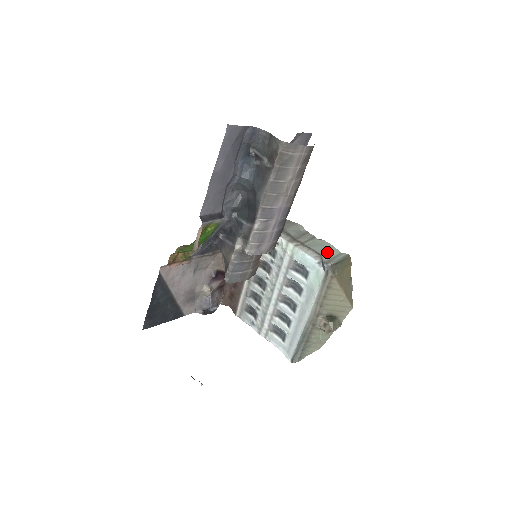
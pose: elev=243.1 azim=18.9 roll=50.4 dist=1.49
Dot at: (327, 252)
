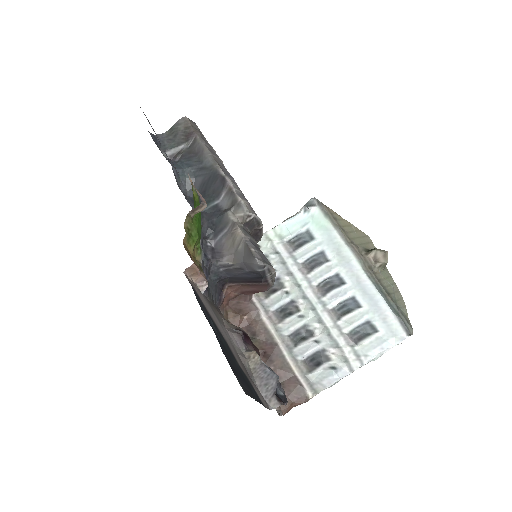
Dot at: occluded
